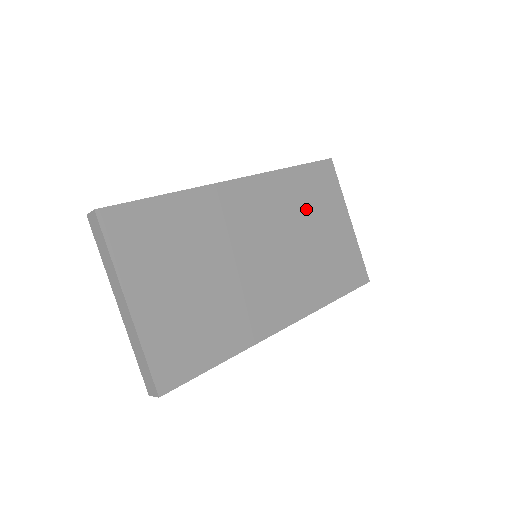
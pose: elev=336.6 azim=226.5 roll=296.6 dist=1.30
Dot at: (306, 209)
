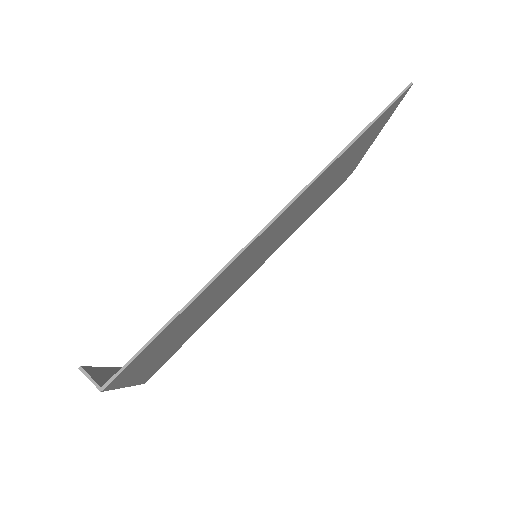
Dot at: (335, 173)
